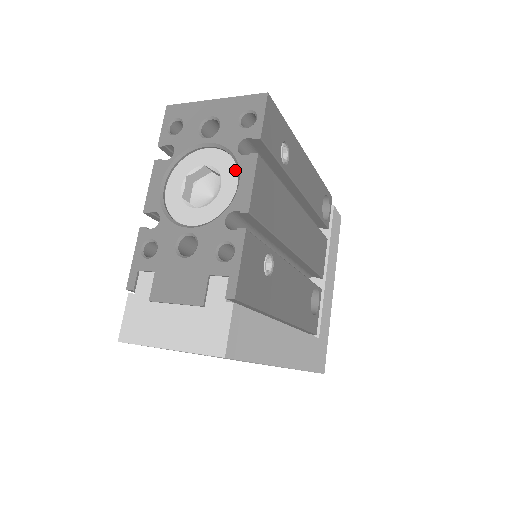
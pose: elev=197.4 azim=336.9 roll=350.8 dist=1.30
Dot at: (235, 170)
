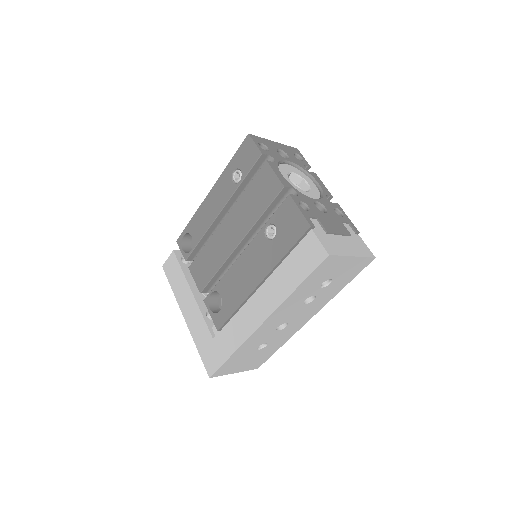
Dot at: (309, 178)
